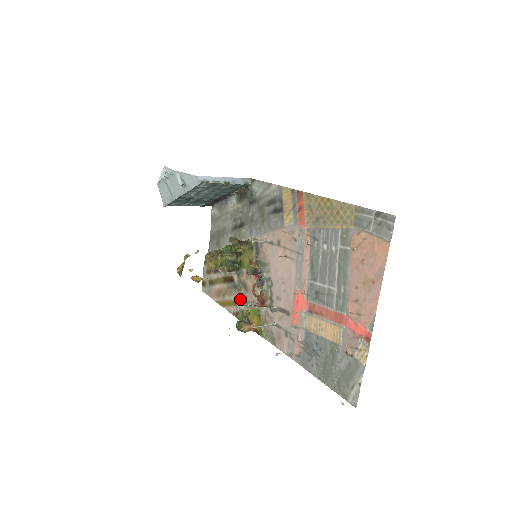
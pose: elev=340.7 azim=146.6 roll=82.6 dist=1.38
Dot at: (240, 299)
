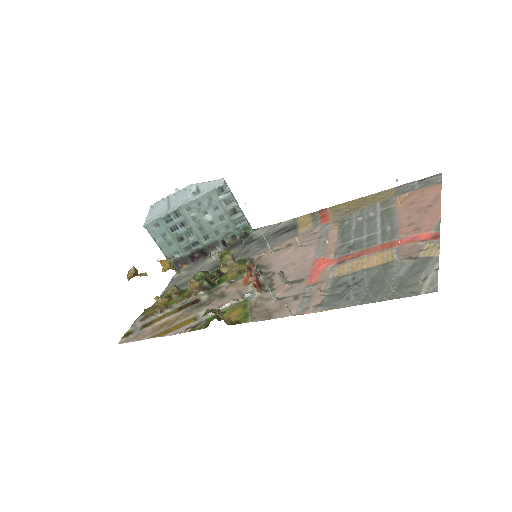
Dot at: occluded
